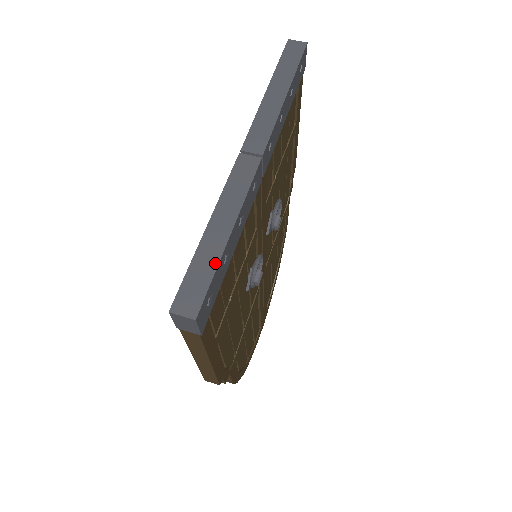
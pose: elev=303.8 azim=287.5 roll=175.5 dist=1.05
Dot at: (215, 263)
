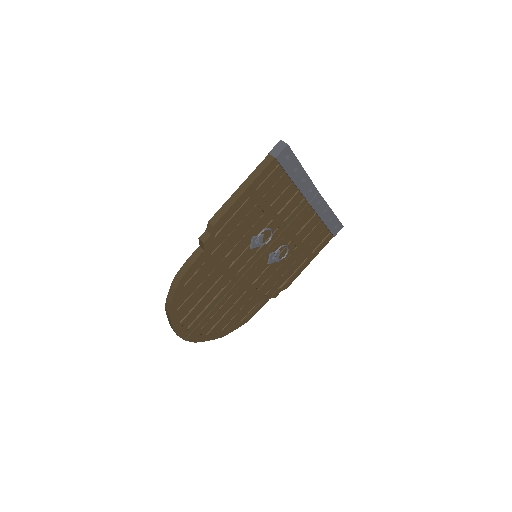
Dot at: (297, 159)
